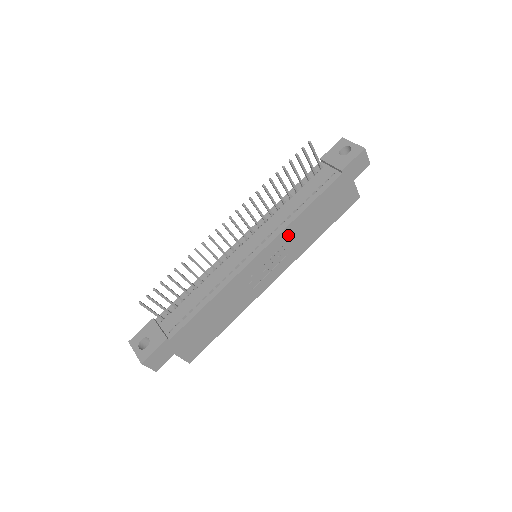
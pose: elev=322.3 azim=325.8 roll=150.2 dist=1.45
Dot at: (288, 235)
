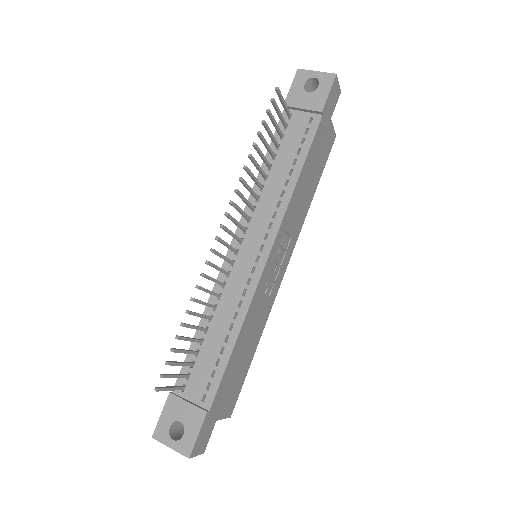
Dot at: (289, 216)
